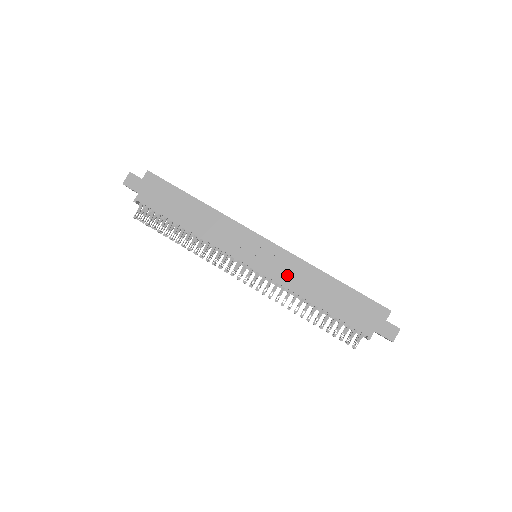
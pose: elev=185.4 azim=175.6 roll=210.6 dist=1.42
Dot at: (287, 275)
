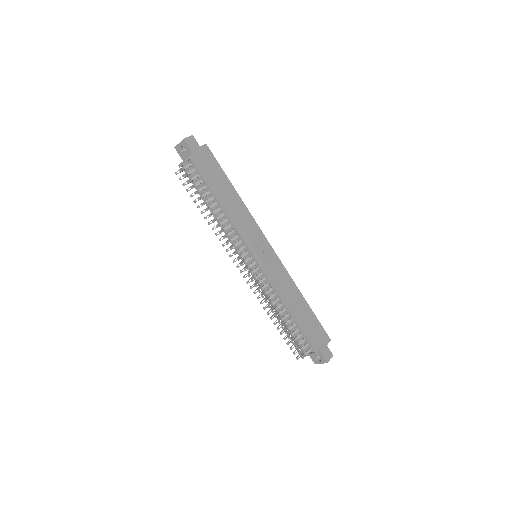
Dot at: (278, 280)
